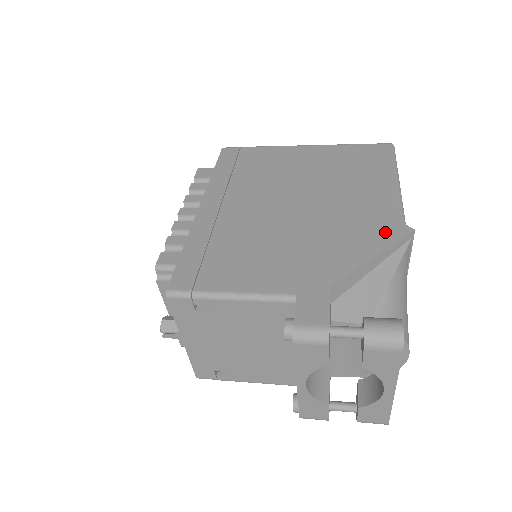
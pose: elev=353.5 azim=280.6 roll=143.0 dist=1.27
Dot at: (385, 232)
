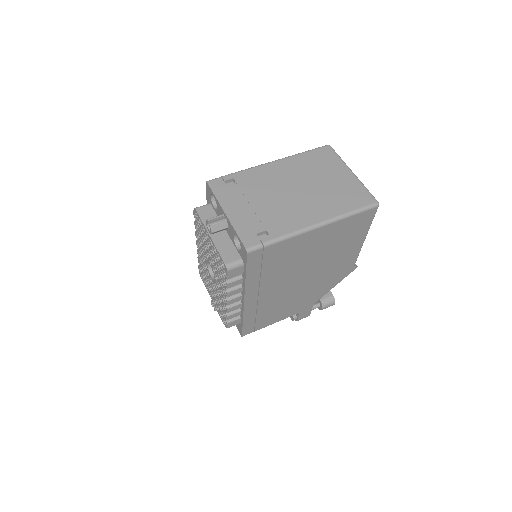
Dot at: (344, 274)
